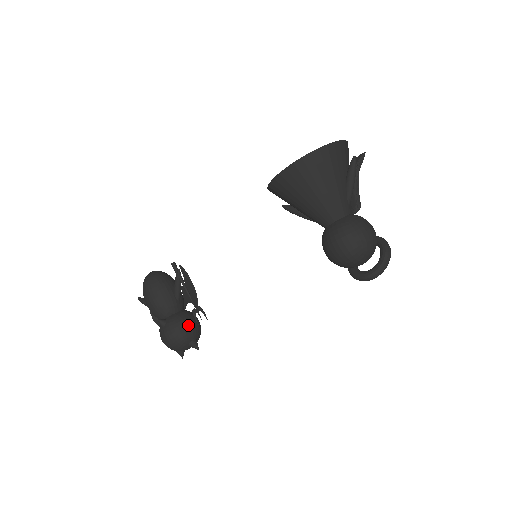
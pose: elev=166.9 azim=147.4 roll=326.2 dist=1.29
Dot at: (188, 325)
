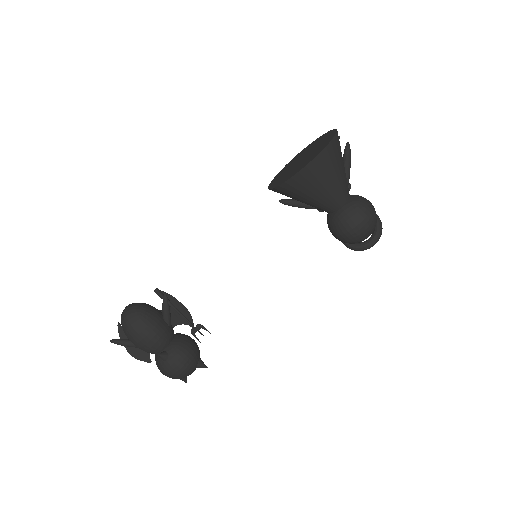
Dot at: (192, 347)
